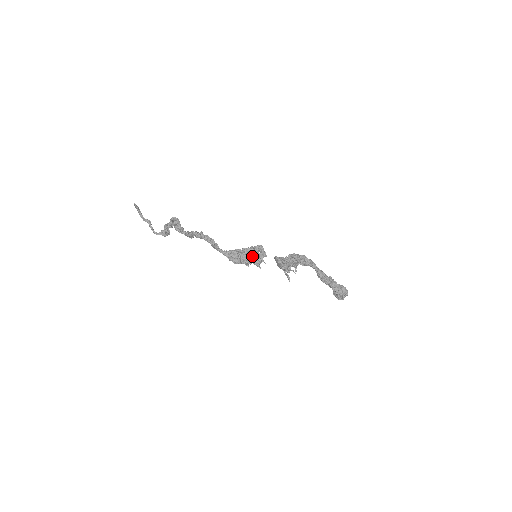
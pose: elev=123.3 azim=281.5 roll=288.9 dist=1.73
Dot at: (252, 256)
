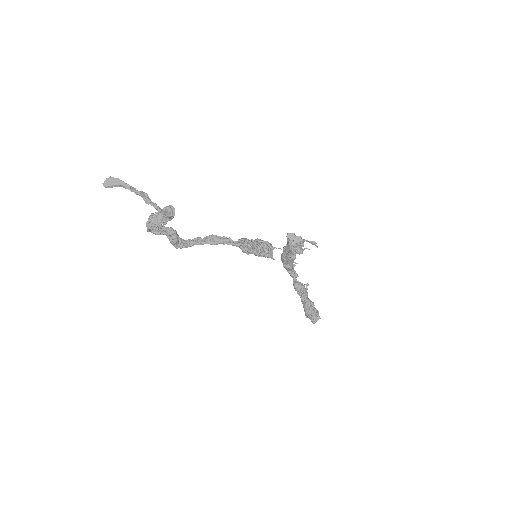
Dot at: occluded
